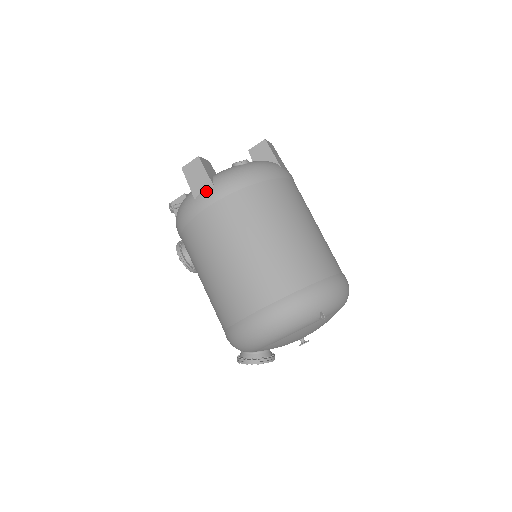
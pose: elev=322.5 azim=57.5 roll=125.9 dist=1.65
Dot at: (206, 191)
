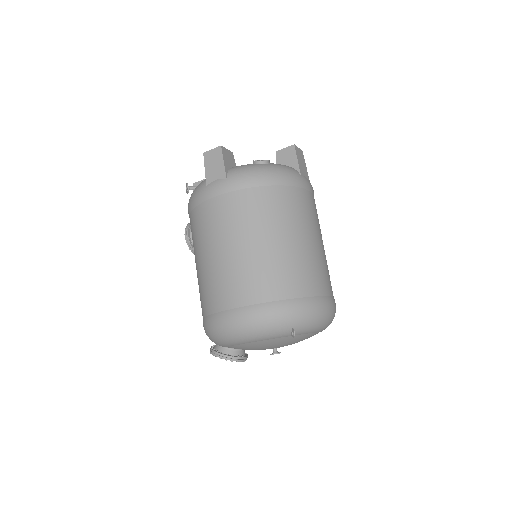
Dot at: (218, 181)
